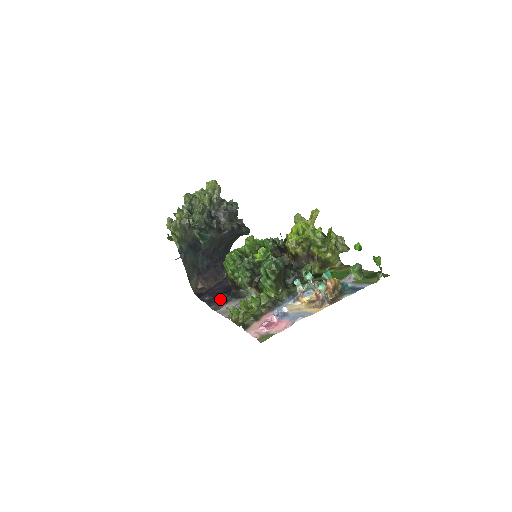
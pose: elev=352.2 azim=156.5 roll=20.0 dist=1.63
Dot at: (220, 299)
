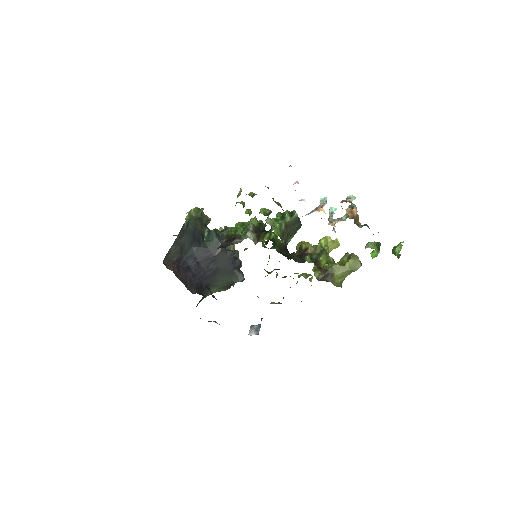
Dot at: occluded
